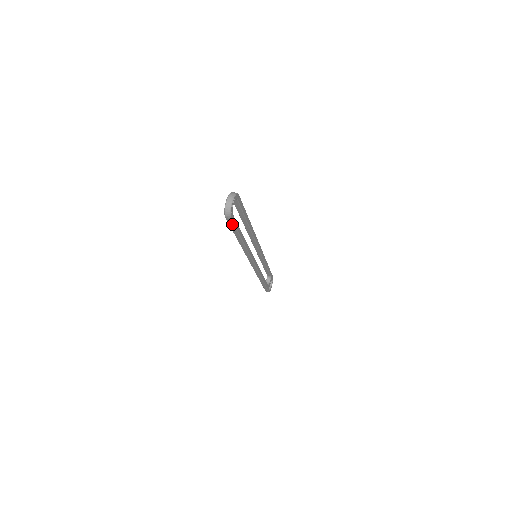
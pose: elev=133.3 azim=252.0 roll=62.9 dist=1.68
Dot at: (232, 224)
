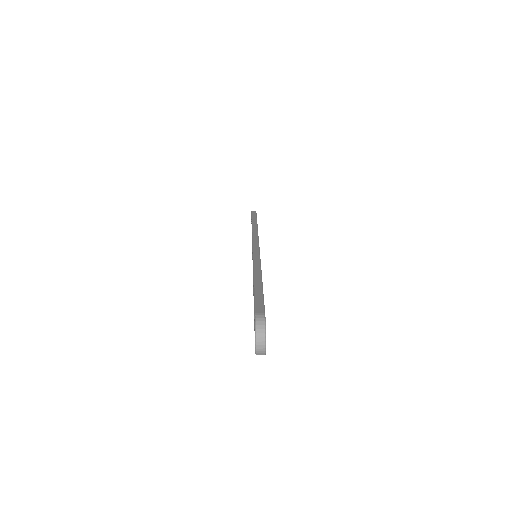
Dot at: occluded
